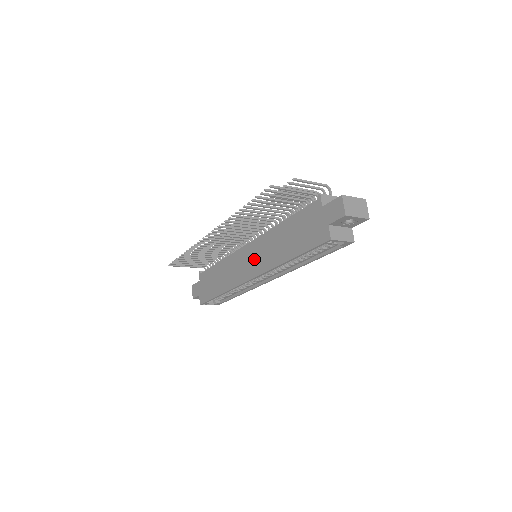
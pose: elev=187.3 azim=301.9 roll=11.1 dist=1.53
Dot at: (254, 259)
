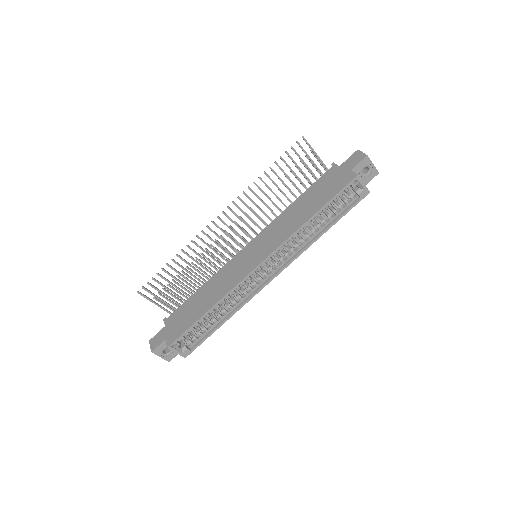
Dot at: (260, 247)
